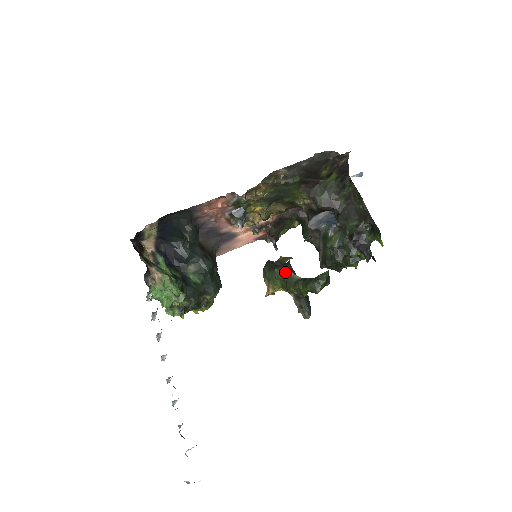
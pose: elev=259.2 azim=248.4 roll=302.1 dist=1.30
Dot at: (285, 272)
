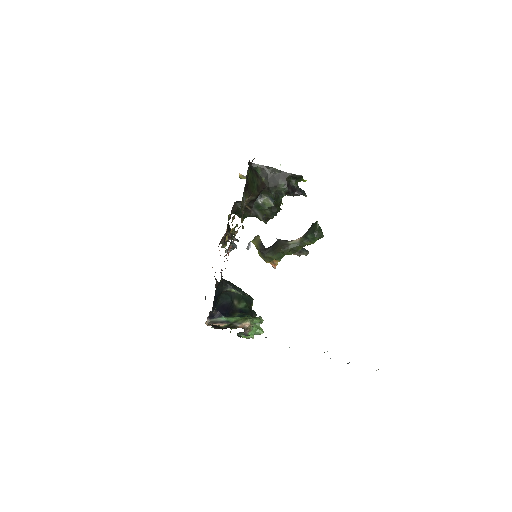
Dot at: (287, 246)
